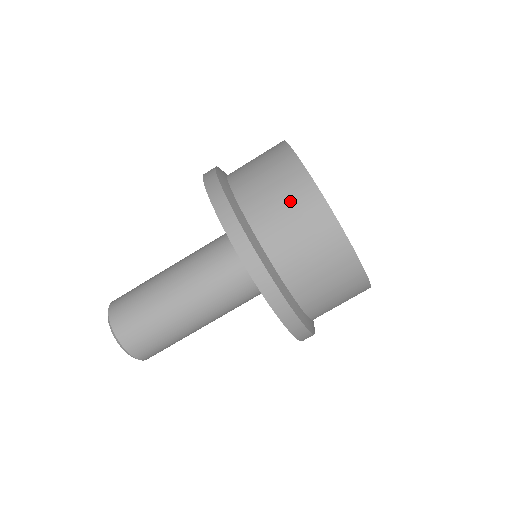
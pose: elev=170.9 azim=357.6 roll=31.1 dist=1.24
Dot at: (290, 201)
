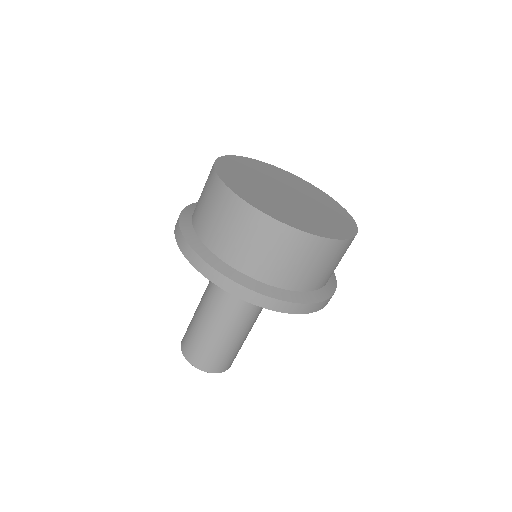
Dot at: (242, 229)
